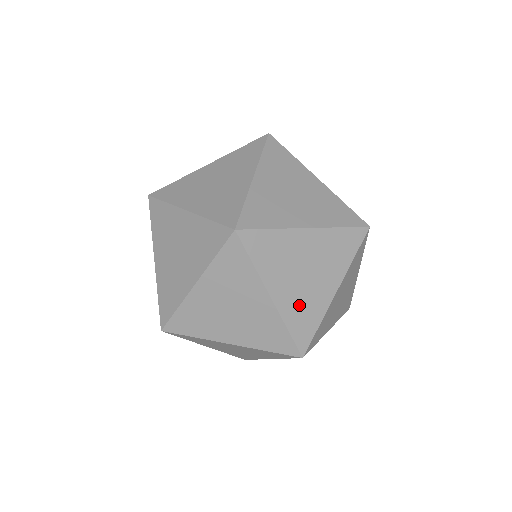
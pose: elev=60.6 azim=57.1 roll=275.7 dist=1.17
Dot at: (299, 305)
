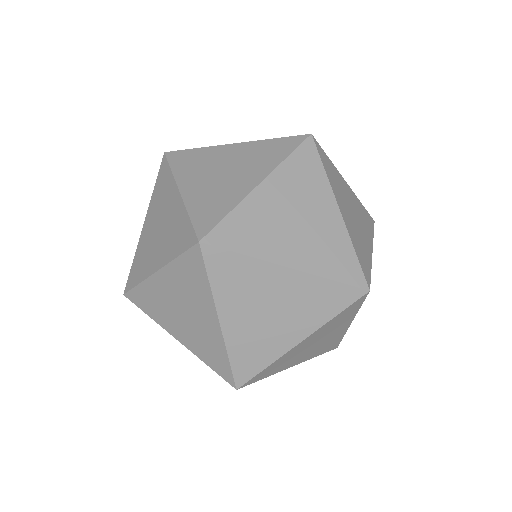
Dot at: occluded
